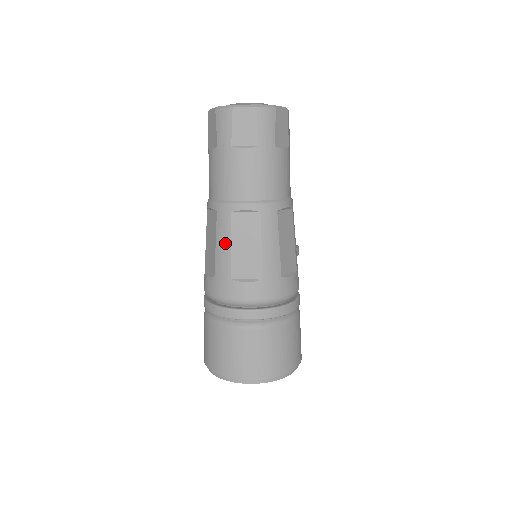
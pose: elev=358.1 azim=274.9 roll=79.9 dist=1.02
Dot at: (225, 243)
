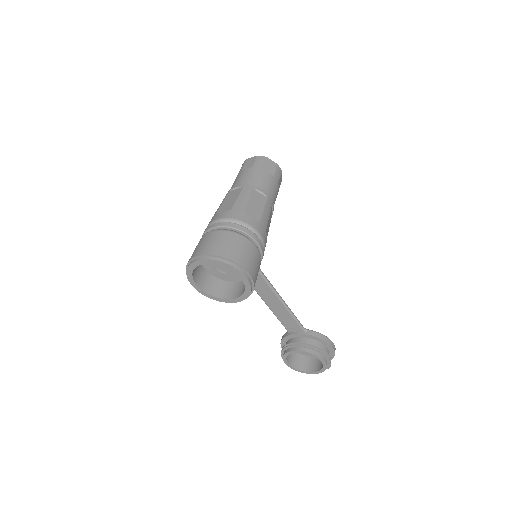
Dot at: (221, 203)
